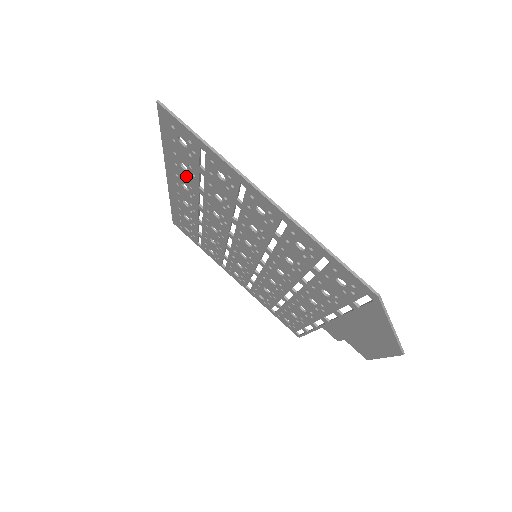
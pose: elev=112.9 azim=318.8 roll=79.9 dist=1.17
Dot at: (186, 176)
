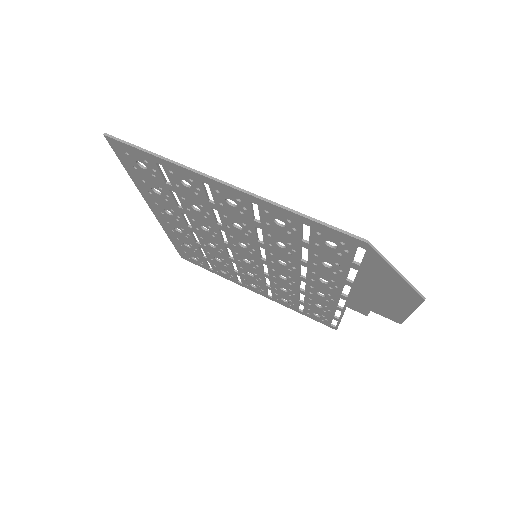
Dot at: (163, 200)
